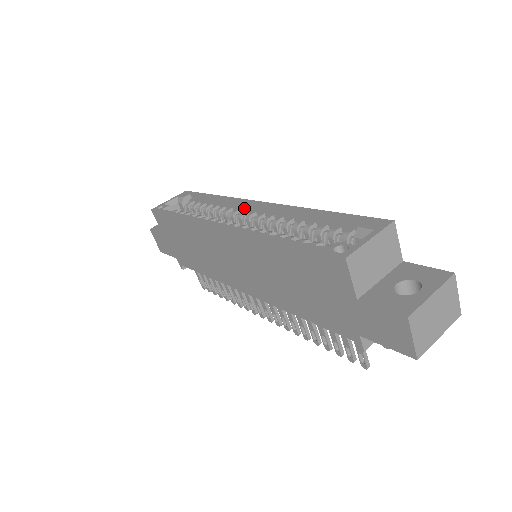
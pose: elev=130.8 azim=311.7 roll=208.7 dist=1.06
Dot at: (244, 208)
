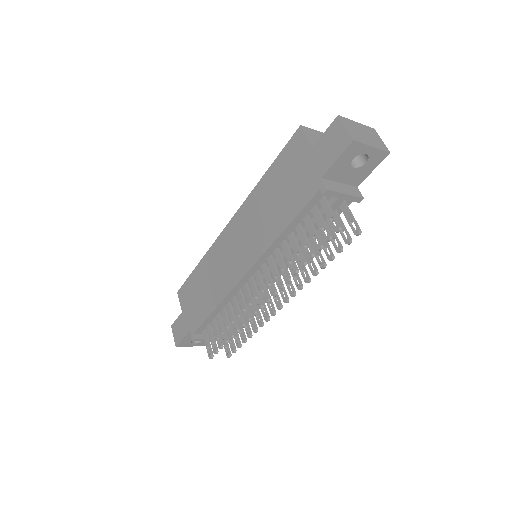
Dot at: occluded
